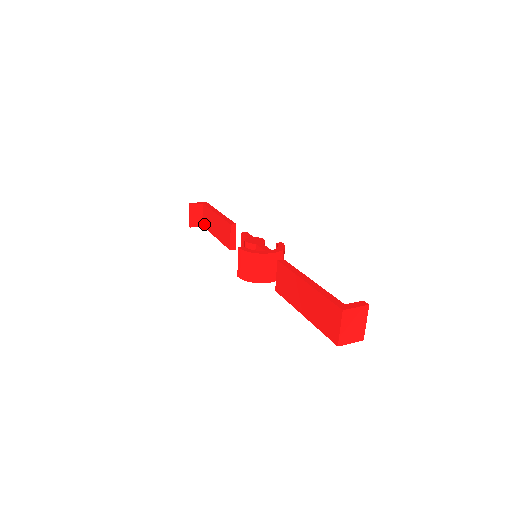
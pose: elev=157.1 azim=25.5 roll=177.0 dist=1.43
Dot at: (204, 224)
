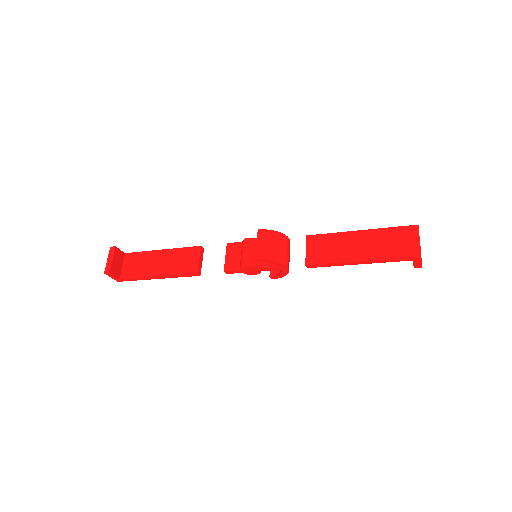
Dot at: (124, 274)
